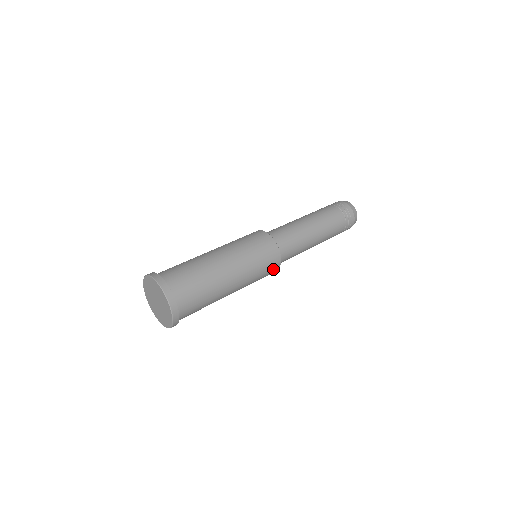
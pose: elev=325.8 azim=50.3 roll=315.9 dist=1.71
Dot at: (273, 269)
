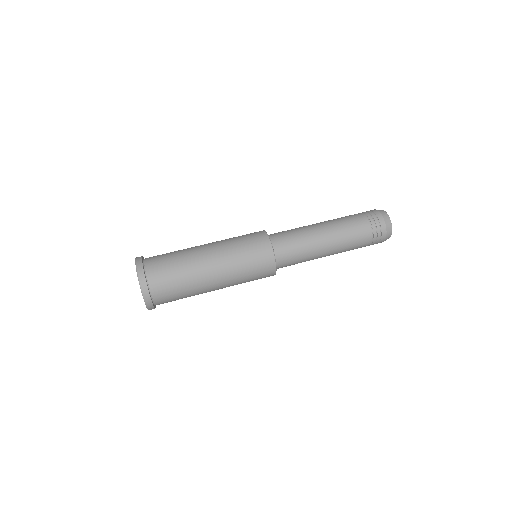
Dot at: occluded
